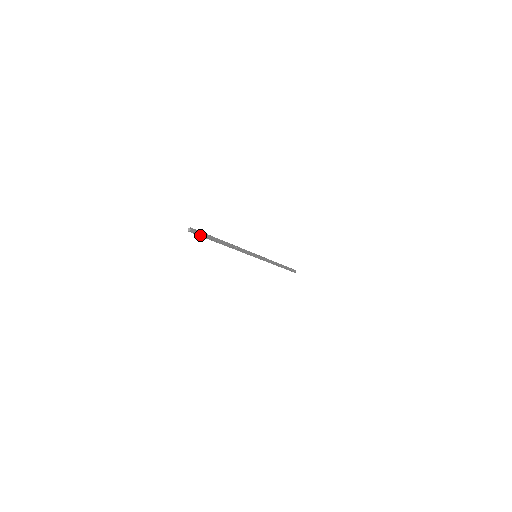
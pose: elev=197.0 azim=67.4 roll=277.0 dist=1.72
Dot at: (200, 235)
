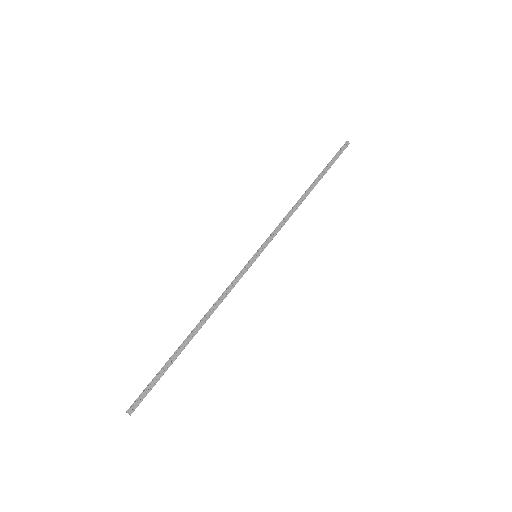
Dot at: (149, 390)
